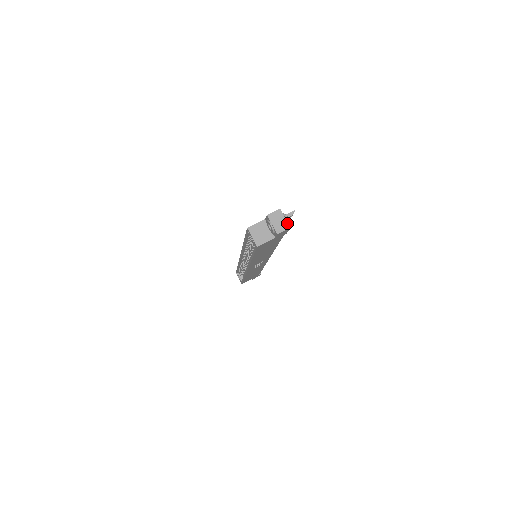
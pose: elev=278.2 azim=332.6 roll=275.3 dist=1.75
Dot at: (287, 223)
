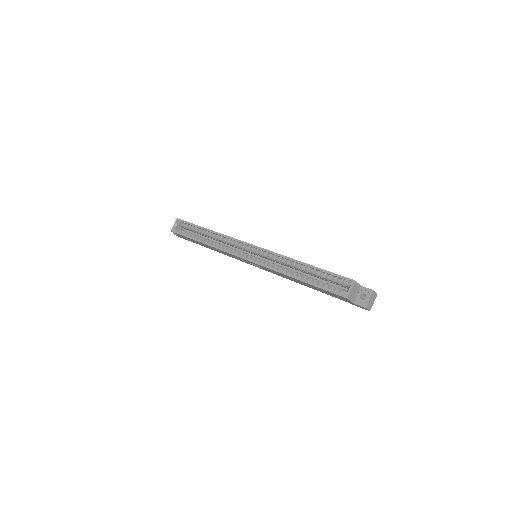
Dot at: occluded
